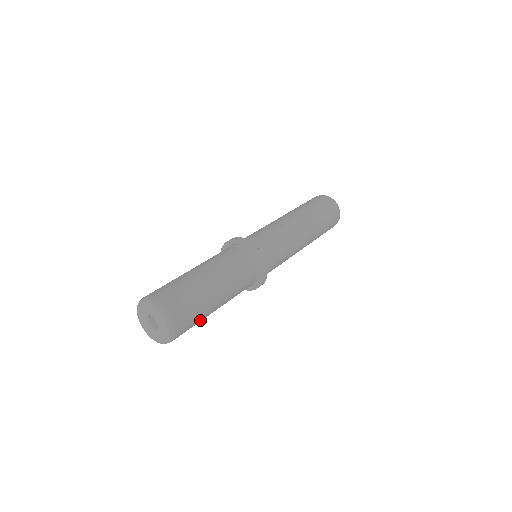
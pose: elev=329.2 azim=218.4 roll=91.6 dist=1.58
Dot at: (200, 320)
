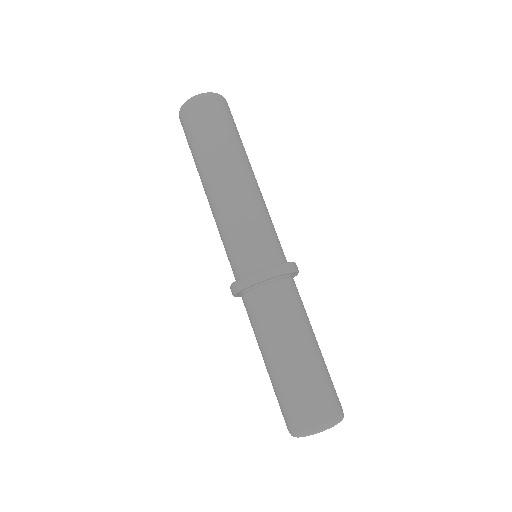
Dot at: occluded
